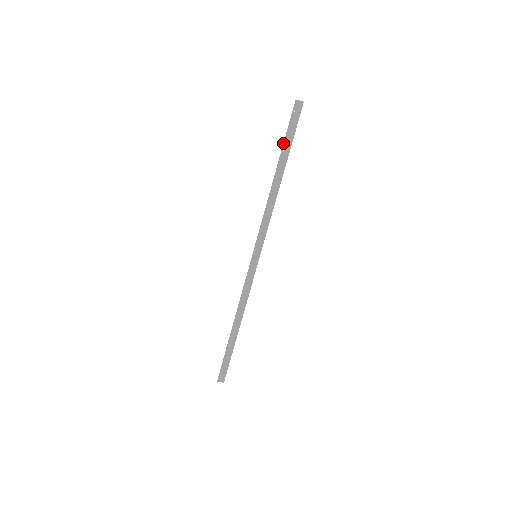
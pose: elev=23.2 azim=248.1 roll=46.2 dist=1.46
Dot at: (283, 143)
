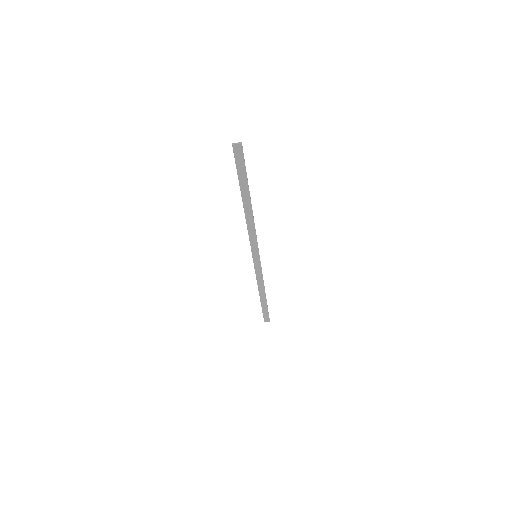
Dot at: (238, 179)
